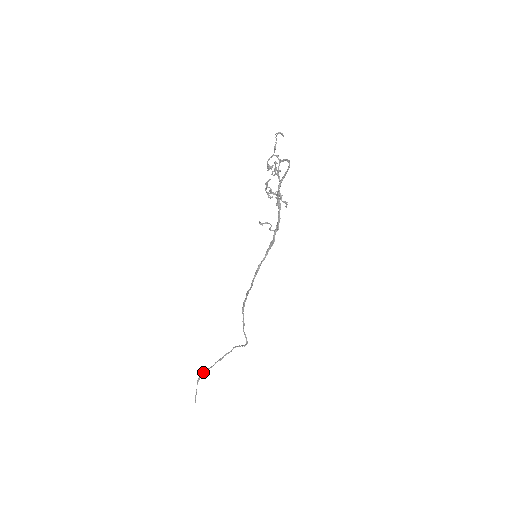
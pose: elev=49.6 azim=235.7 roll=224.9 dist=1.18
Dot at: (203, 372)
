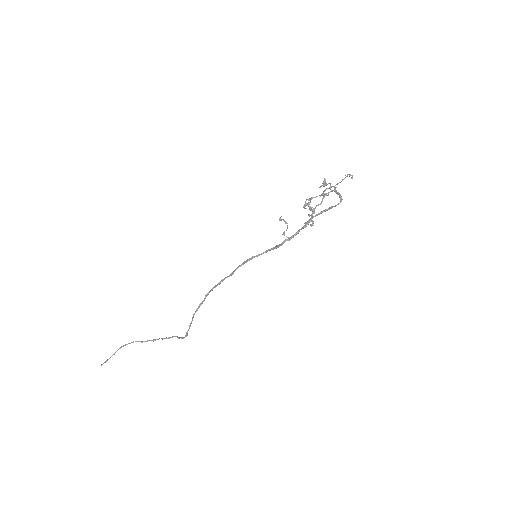
Dot at: occluded
